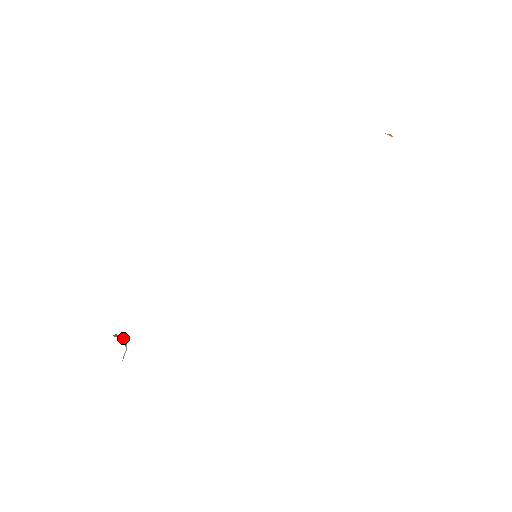
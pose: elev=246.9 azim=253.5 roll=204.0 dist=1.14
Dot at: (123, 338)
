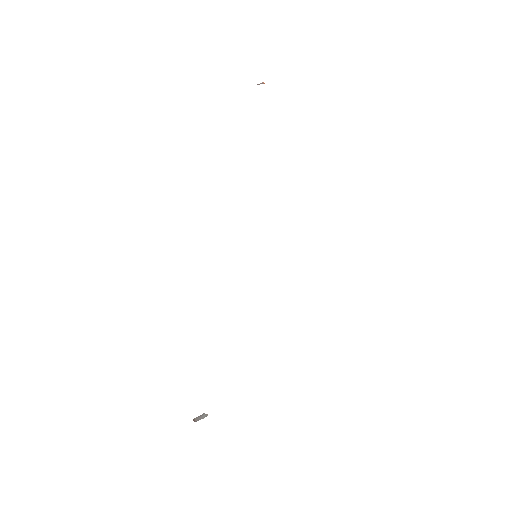
Dot at: (203, 416)
